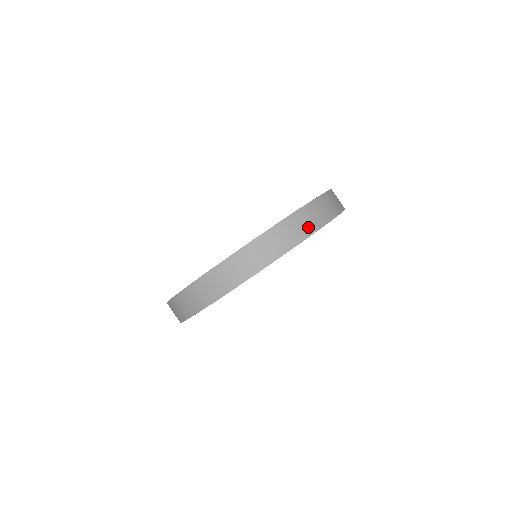
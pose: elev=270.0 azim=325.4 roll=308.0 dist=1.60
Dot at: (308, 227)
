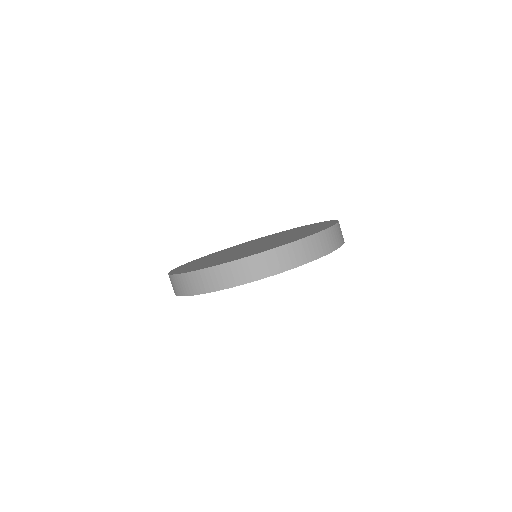
Dot at: (287, 263)
